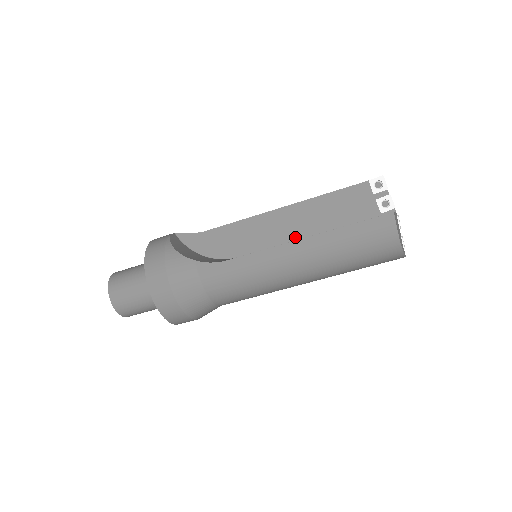
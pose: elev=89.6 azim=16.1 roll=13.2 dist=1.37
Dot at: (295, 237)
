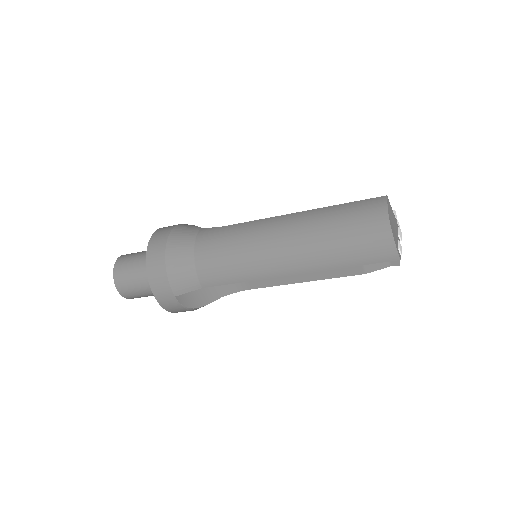
Dot at: occluded
